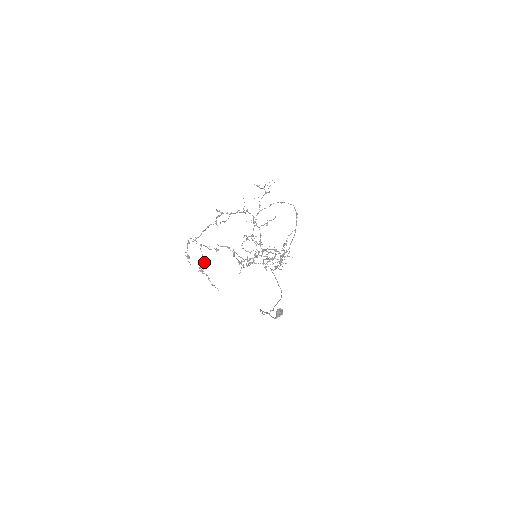
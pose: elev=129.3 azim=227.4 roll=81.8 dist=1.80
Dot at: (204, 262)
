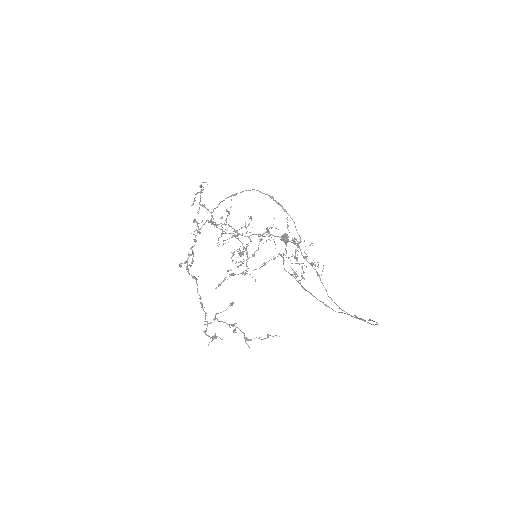
Dot at: occluded
